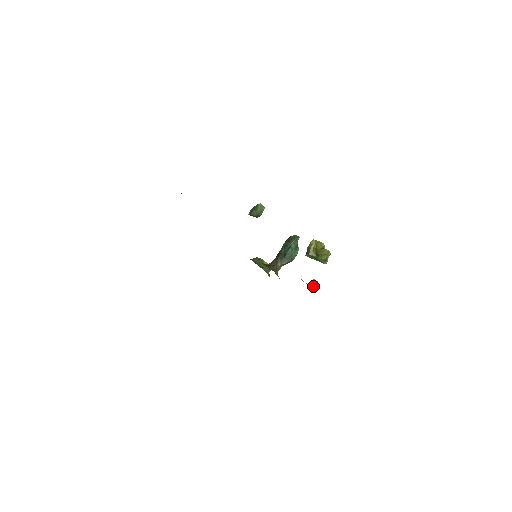
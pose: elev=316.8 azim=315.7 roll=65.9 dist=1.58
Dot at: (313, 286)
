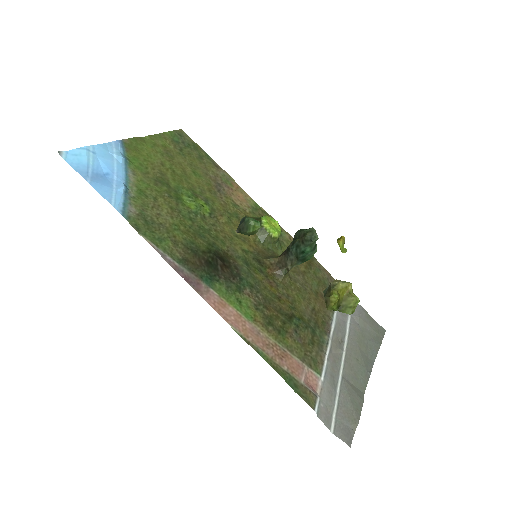
Dot at: occluded
